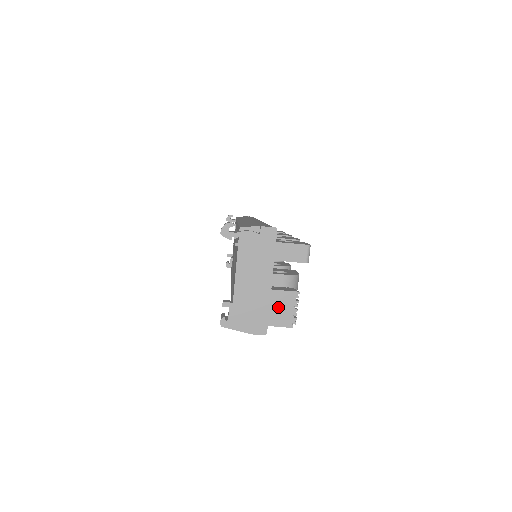
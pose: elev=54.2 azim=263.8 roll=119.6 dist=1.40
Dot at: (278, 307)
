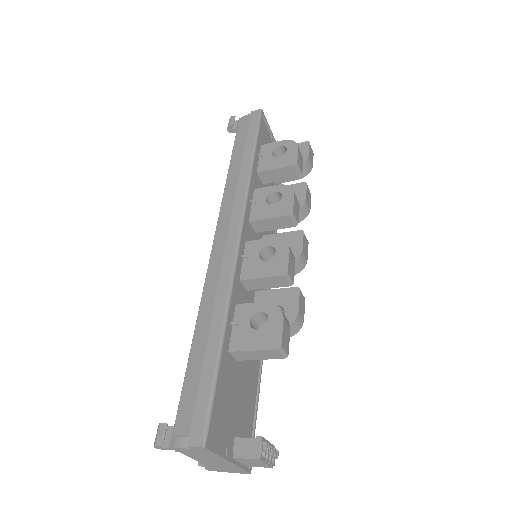
Dot at: (250, 463)
